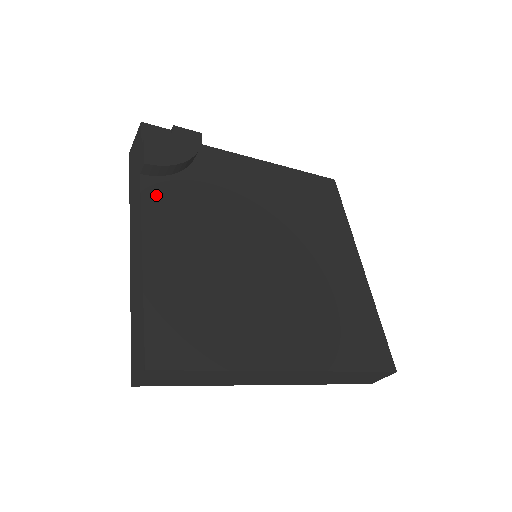
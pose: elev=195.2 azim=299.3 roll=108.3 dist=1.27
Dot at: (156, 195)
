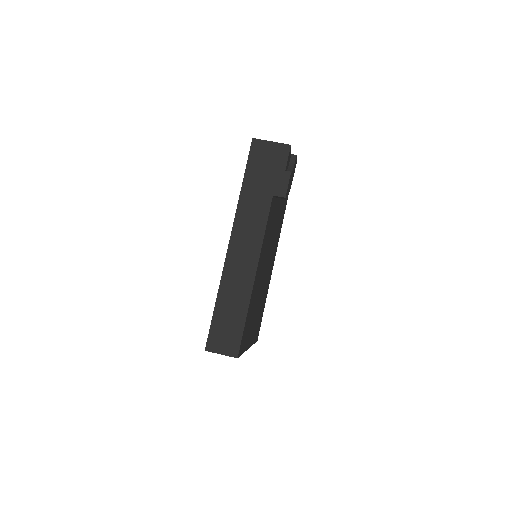
Dot at: occluded
